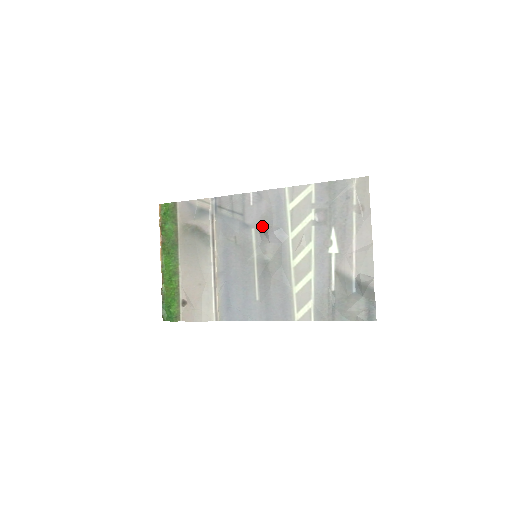
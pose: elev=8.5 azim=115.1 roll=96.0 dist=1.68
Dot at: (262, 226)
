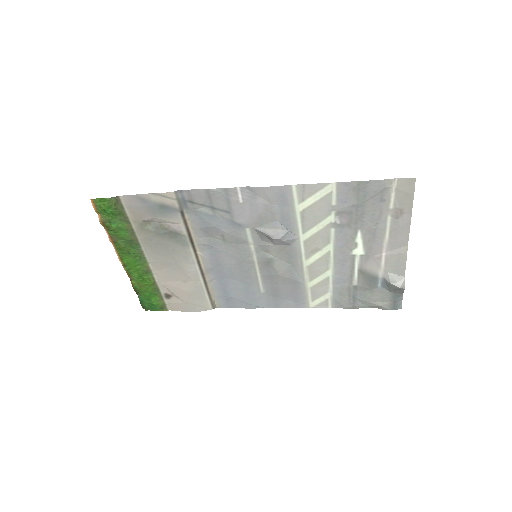
Dot at: (261, 227)
